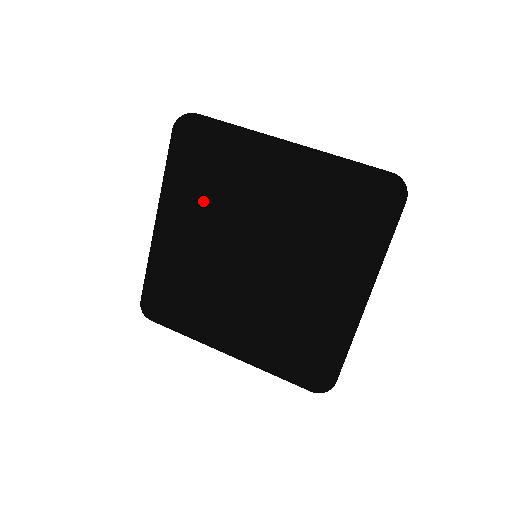
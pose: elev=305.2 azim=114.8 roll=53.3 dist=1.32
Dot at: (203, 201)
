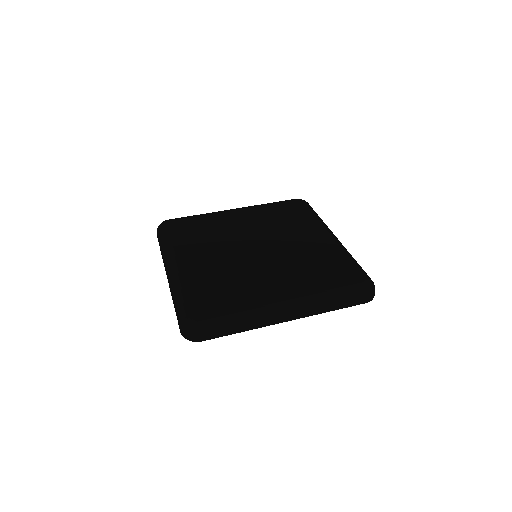
Dot at: (202, 240)
